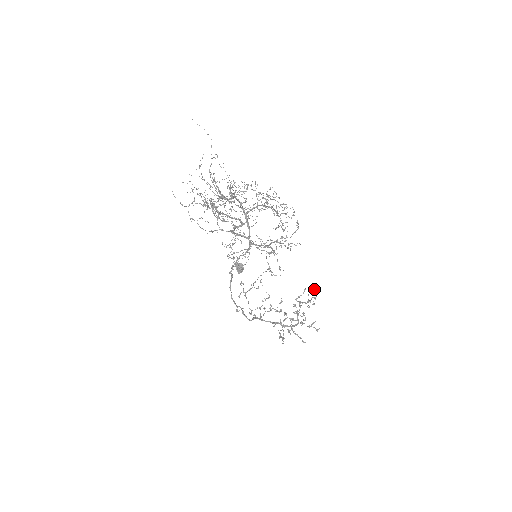
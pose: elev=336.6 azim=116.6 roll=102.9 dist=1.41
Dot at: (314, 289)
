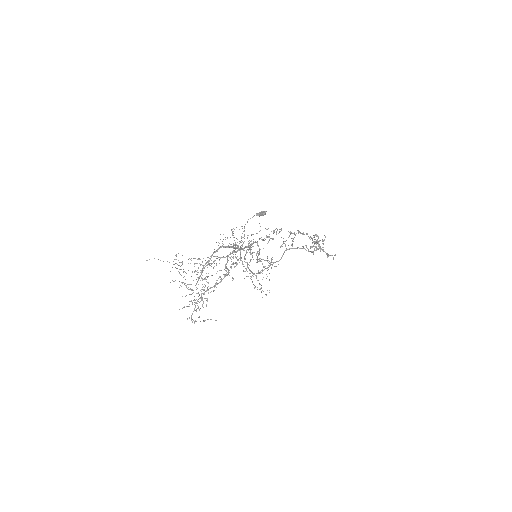
Dot at: occluded
